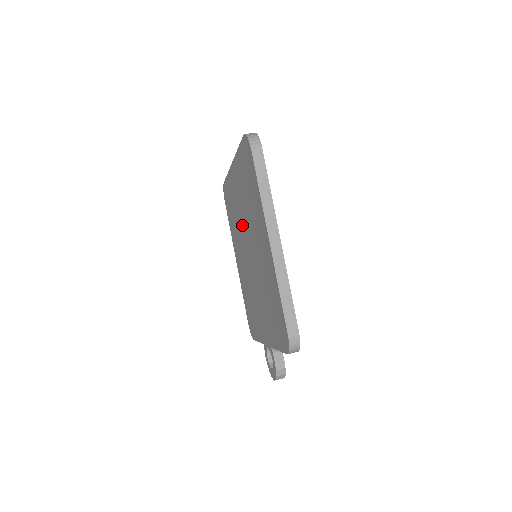
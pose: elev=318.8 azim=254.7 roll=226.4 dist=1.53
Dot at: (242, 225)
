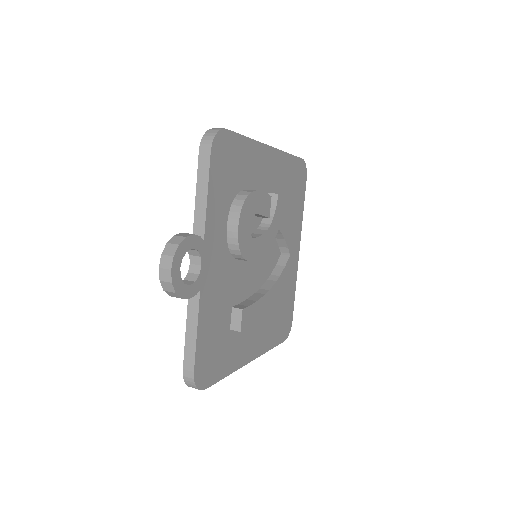
Dot at: occluded
